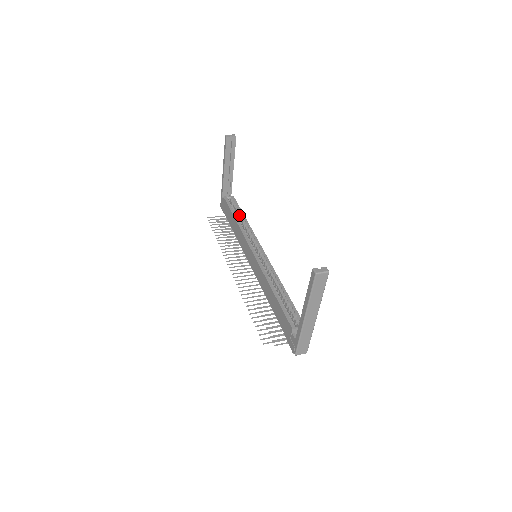
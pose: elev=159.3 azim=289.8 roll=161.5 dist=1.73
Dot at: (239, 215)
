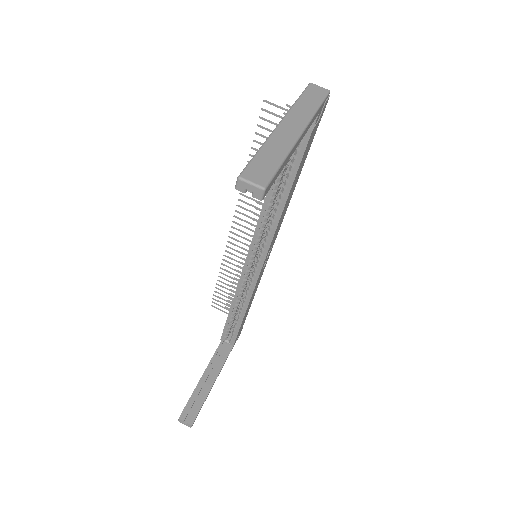
Dot at: (285, 183)
